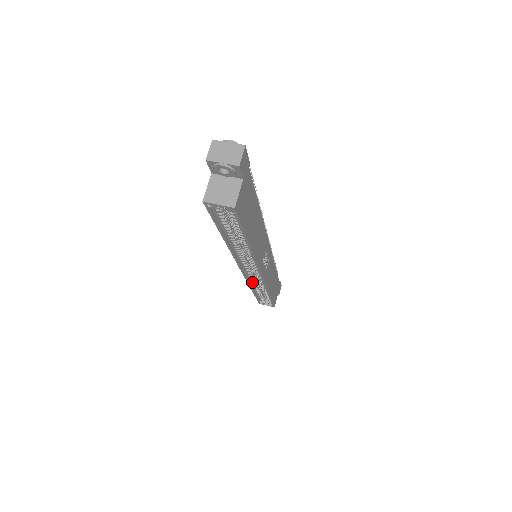
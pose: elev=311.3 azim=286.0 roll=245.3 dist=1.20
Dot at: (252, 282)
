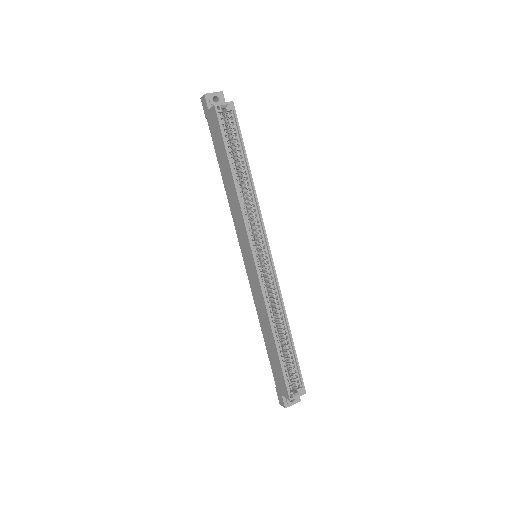
Dot at: (268, 304)
